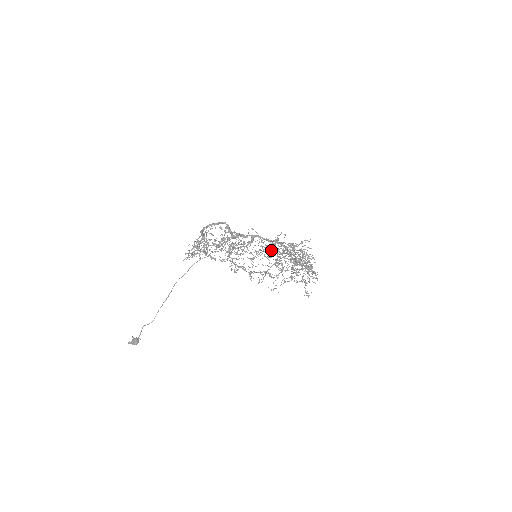
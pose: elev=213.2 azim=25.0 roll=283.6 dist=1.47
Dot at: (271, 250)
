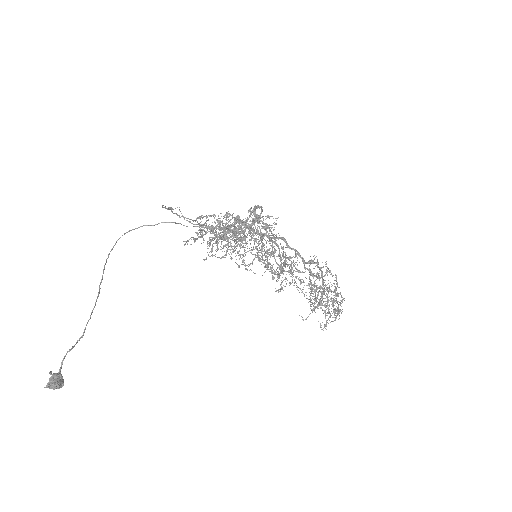
Dot at: (268, 250)
